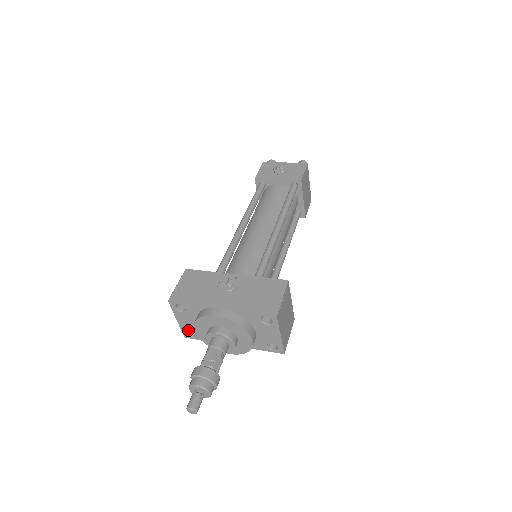
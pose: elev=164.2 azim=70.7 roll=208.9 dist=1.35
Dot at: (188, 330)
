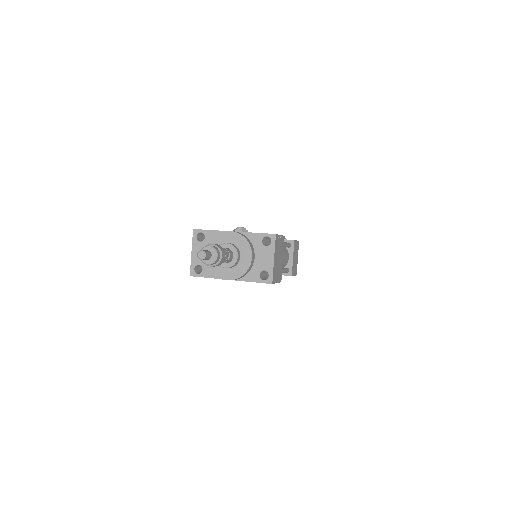
Dot at: (195, 269)
